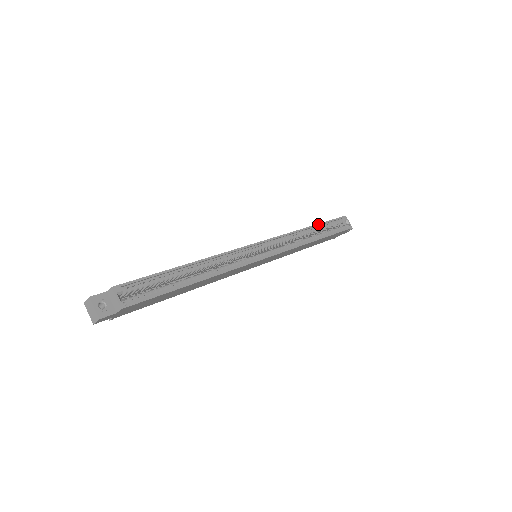
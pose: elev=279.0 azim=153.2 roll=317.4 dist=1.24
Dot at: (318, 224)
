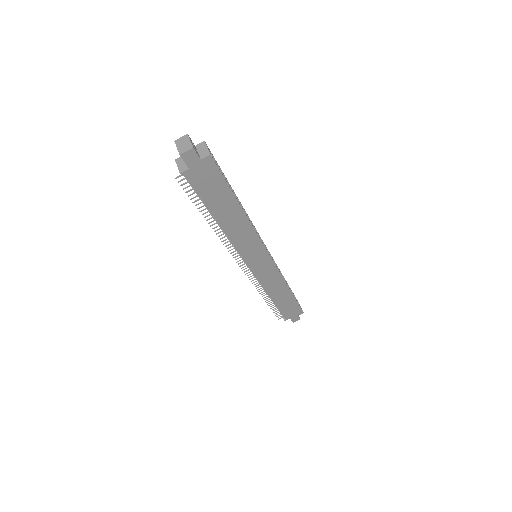
Dot at: occluded
